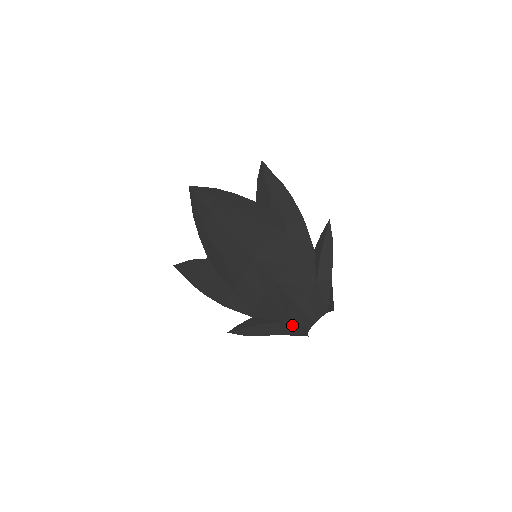
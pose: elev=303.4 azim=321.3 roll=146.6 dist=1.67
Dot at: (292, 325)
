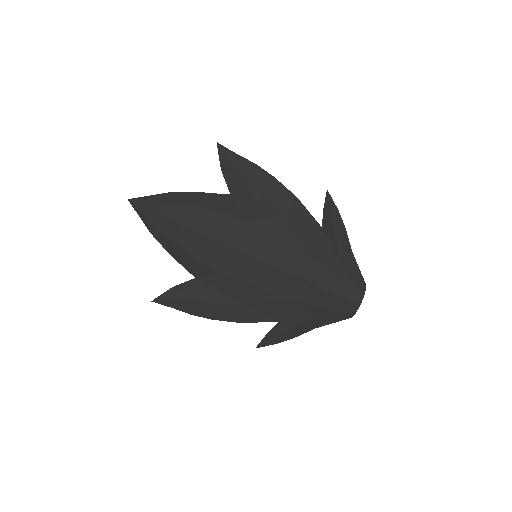
Dot at: (332, 315)
